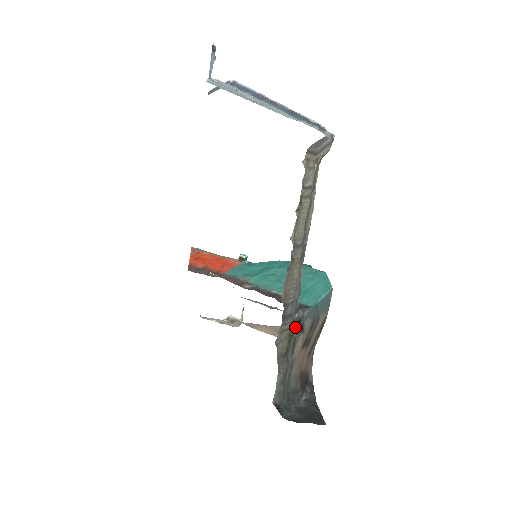
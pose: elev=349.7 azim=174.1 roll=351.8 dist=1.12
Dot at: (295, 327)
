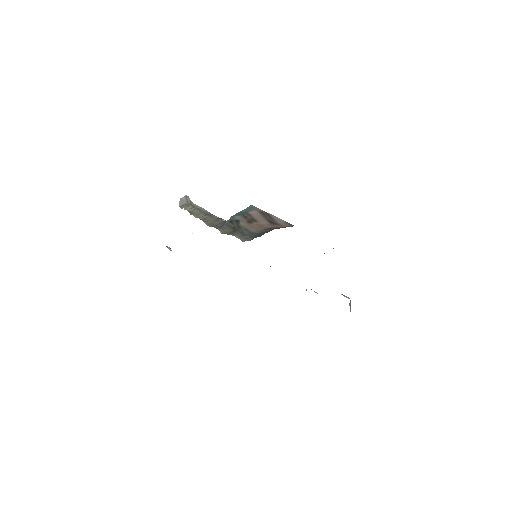
Dot at: (233, 225)
